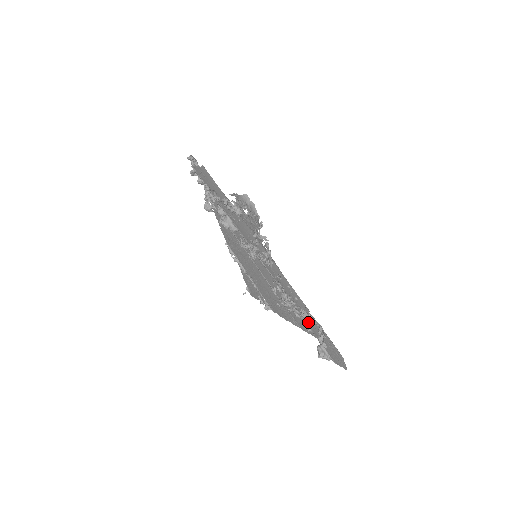
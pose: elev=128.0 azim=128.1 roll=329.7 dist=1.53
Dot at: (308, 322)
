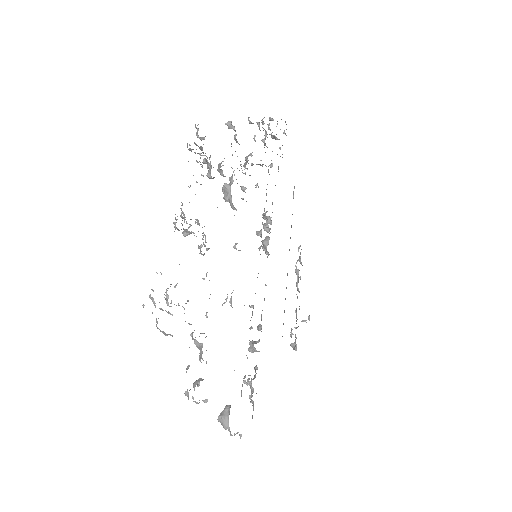
Dot at: (200, 353)
